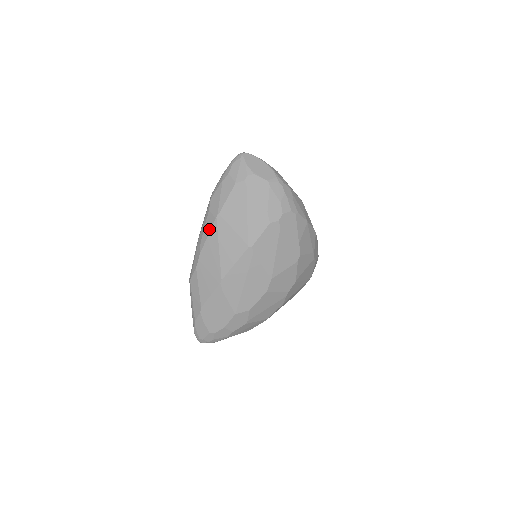
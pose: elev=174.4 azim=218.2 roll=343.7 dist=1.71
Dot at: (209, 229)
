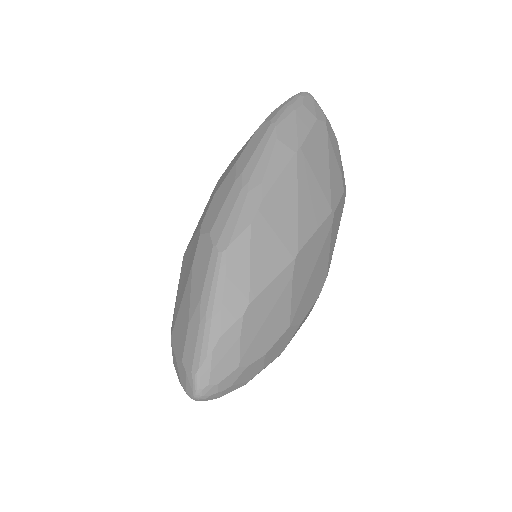
Dot at: (282, 165)
